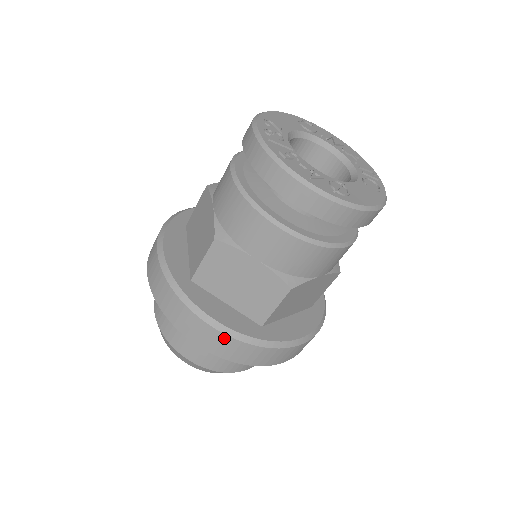
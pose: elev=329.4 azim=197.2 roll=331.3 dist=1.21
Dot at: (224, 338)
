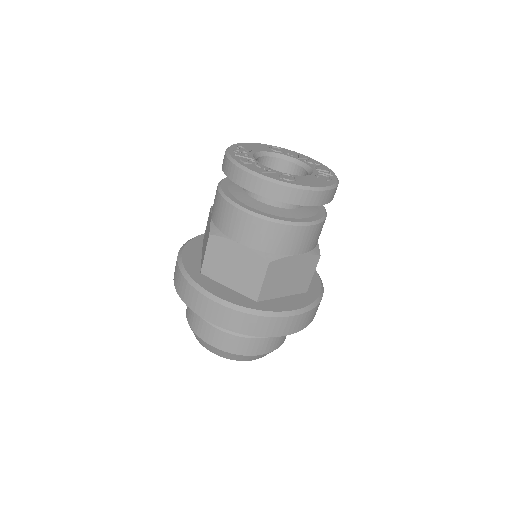
Dot at: (225, 310)
